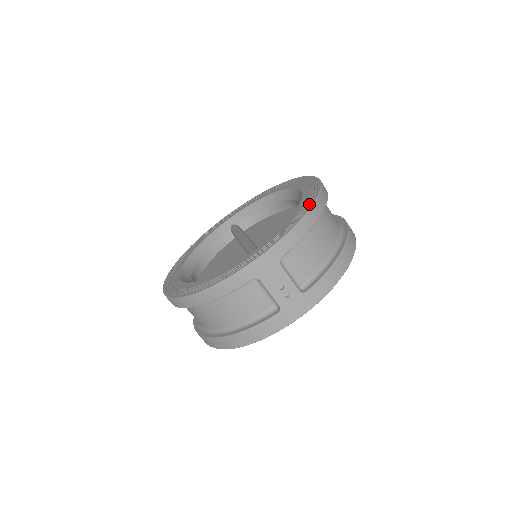
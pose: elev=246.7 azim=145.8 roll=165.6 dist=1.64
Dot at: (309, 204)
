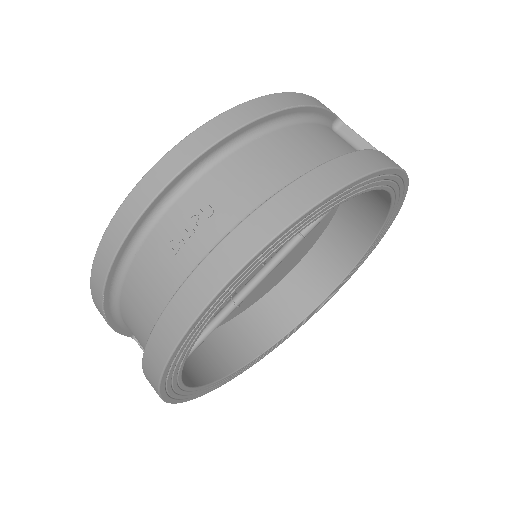
Dot at: occluded
